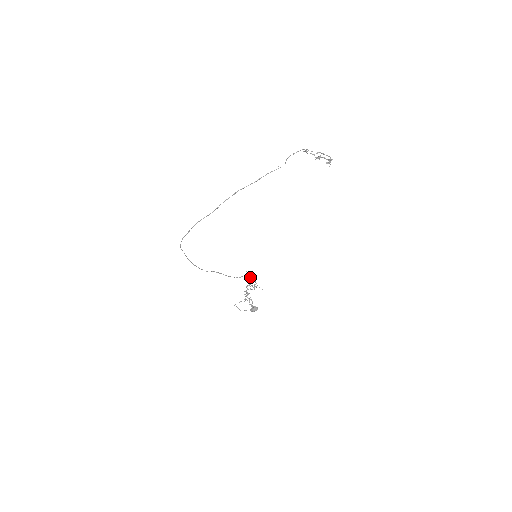
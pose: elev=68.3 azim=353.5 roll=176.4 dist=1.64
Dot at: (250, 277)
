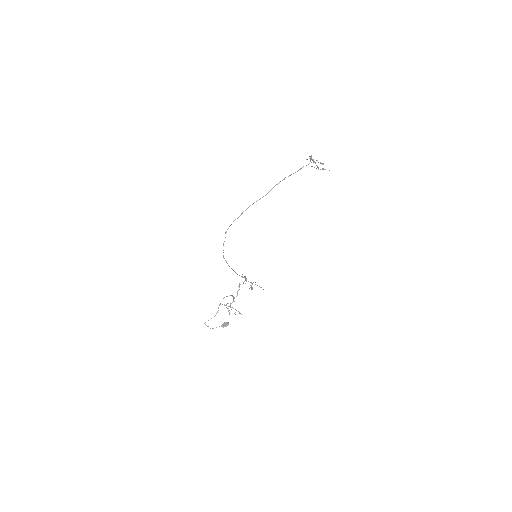
Dot at: (239, 283)
